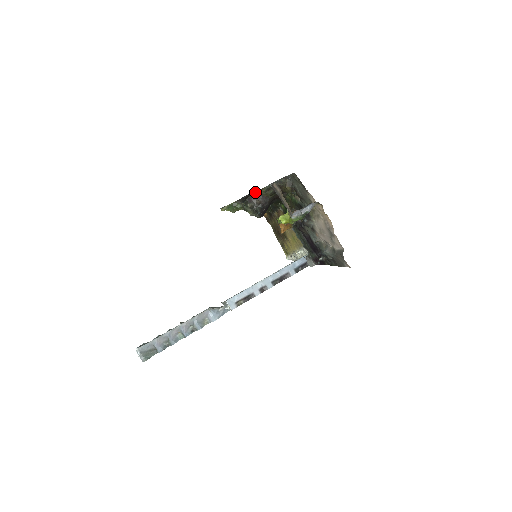
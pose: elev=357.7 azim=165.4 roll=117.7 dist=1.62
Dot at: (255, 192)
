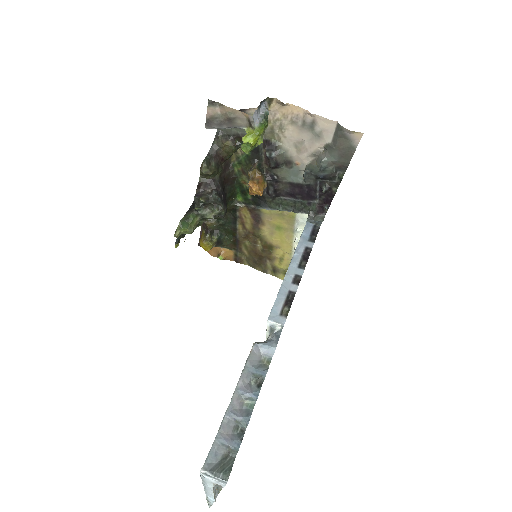
Dot at: (197, 185)
